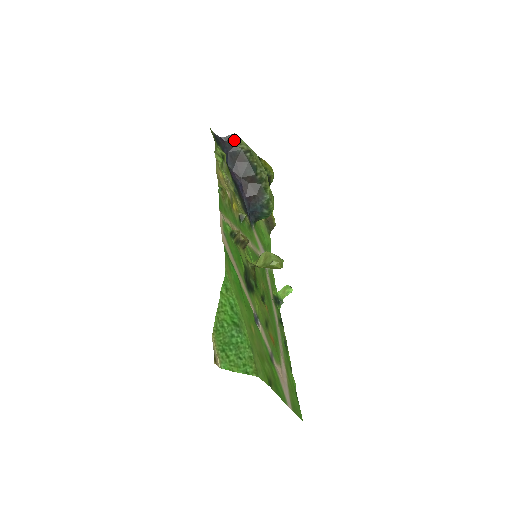
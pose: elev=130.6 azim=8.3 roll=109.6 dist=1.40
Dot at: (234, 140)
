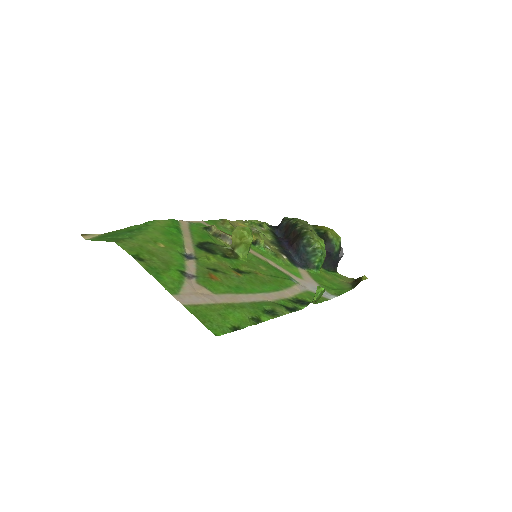
Dot at: (283, 220)
